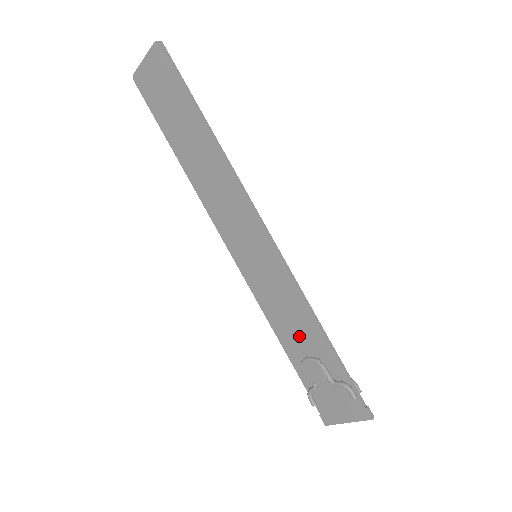
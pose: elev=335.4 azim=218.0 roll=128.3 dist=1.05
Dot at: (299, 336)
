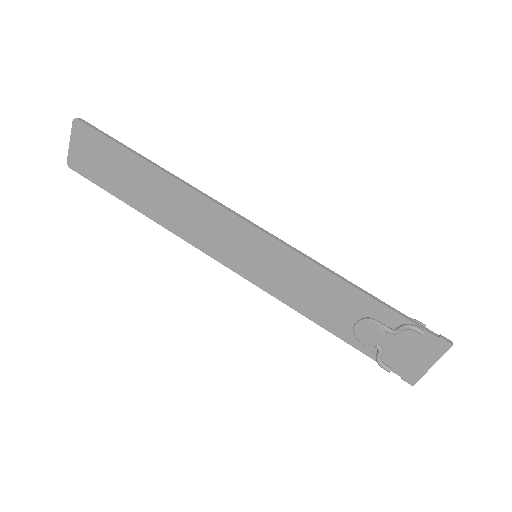
Dot at: (337, 308)
